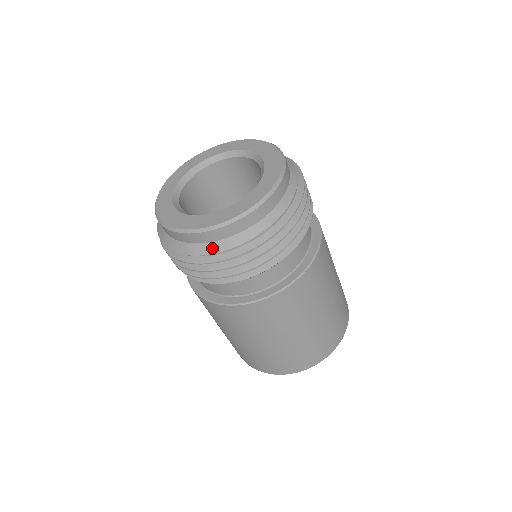
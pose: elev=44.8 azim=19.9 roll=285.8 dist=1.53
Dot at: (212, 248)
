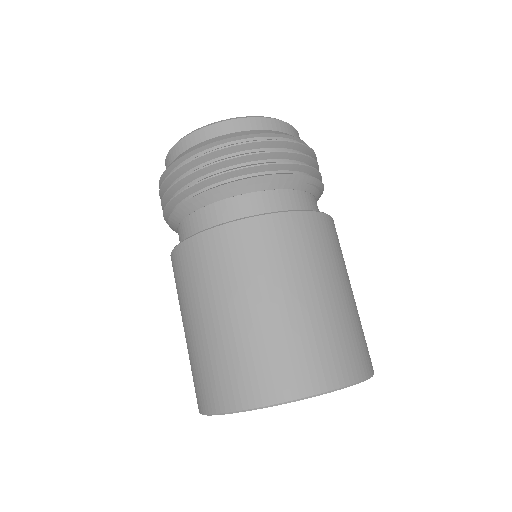
Dot at: (277, 132)
